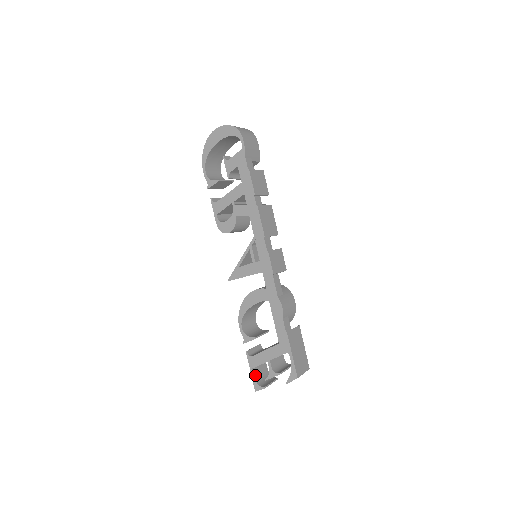
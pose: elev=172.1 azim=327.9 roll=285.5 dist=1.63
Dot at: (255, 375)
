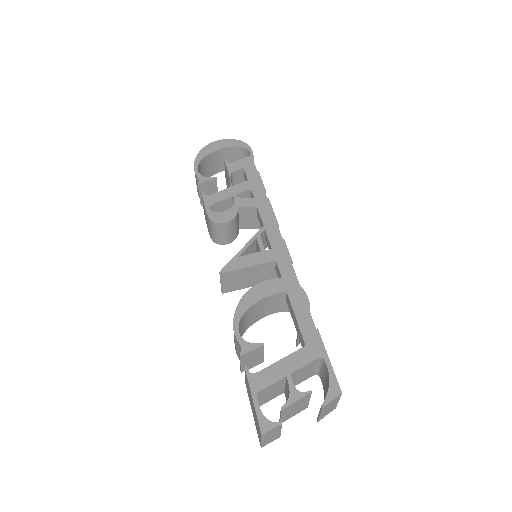
Dot at: (259, 407)
